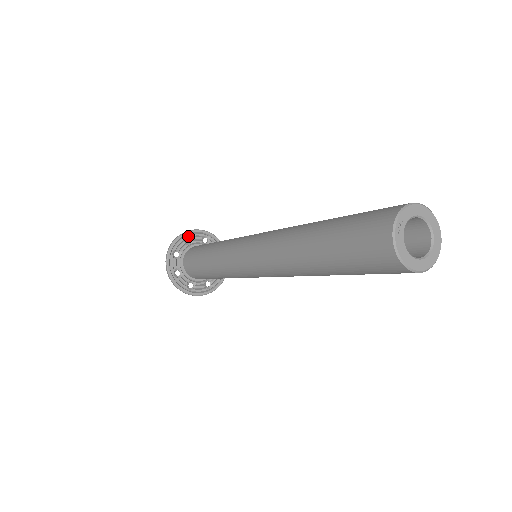
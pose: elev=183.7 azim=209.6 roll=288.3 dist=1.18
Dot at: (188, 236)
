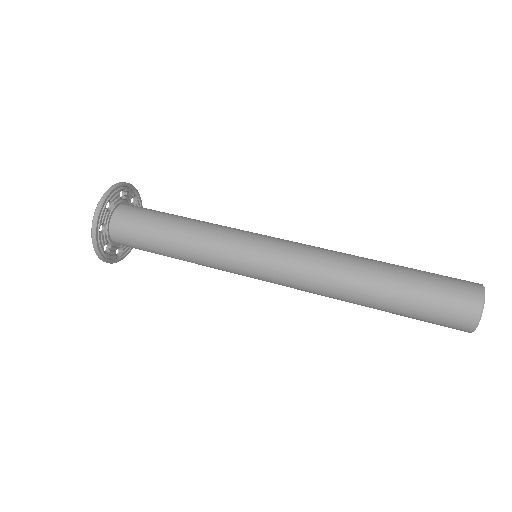
Dot at: (108, 201)
